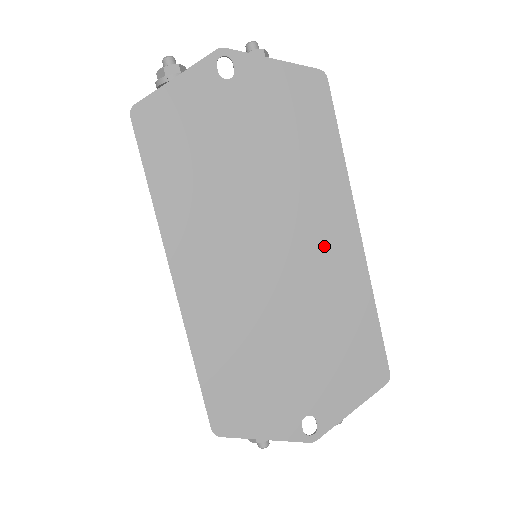
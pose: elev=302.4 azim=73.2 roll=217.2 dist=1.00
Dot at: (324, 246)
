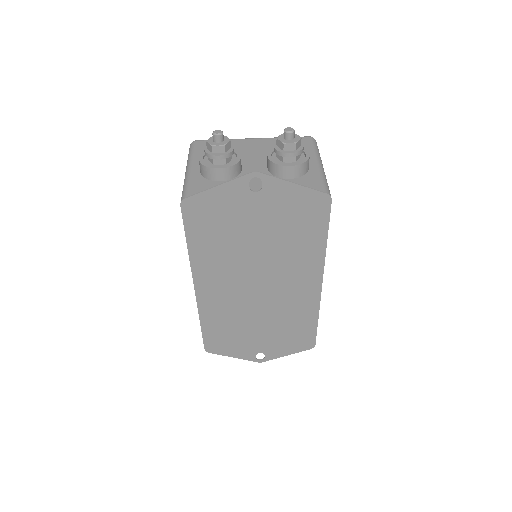
Dot at: (295, 288)
